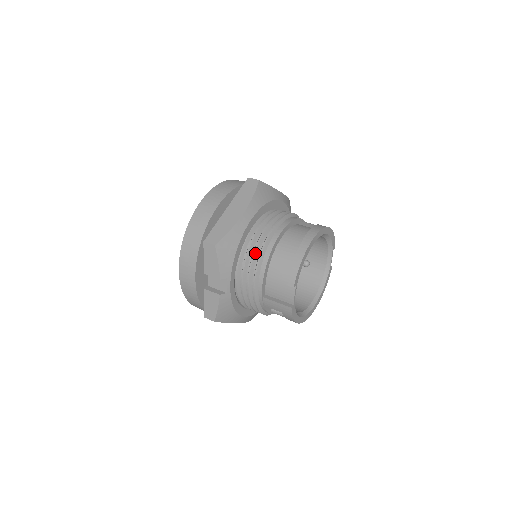
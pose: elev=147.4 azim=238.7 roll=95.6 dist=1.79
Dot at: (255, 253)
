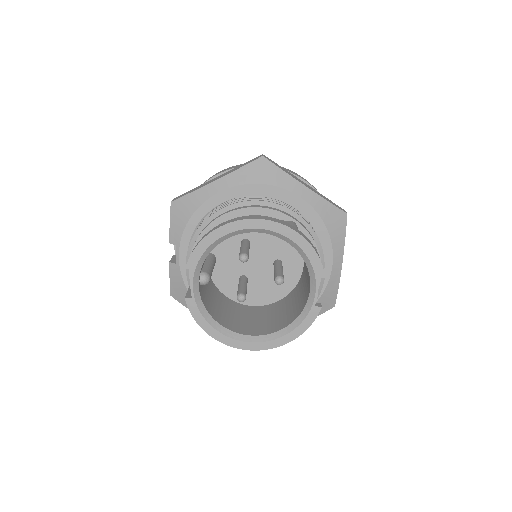
Dot at: occluded
